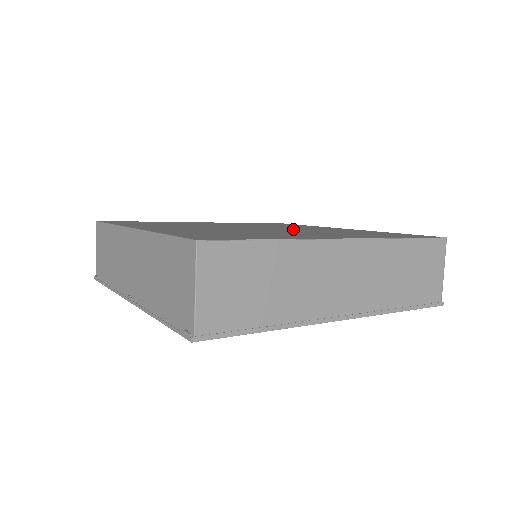
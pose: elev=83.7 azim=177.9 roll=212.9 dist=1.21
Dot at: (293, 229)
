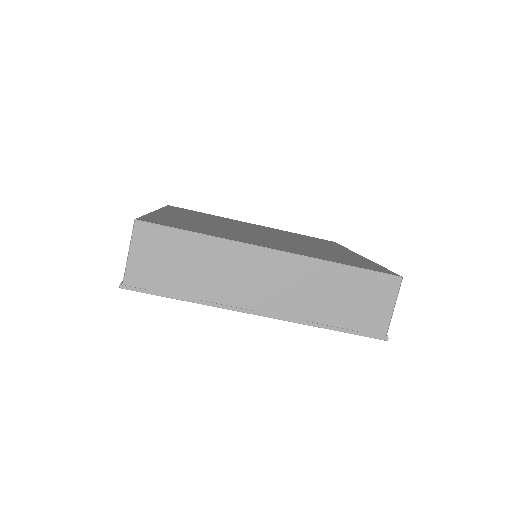
Dot at: (291, 241)
